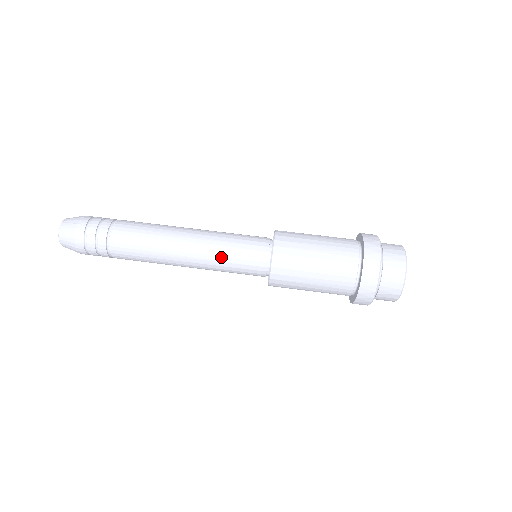
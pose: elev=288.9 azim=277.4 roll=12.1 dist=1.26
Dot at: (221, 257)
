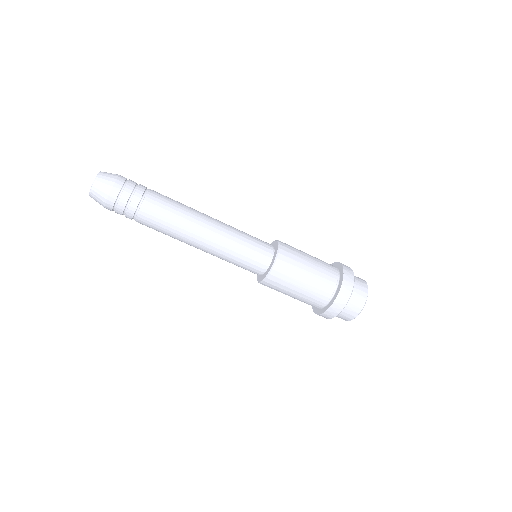
Dot at: occluded
